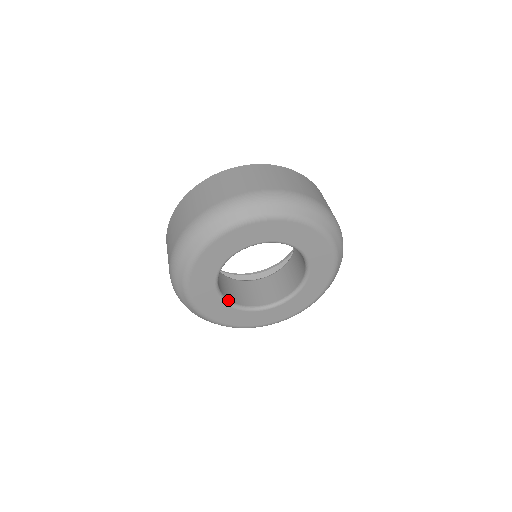
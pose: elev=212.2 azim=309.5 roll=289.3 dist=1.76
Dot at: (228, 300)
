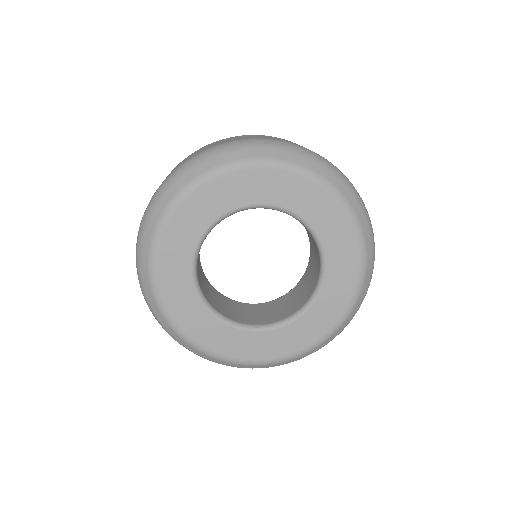
Dot at: (257, 325)
